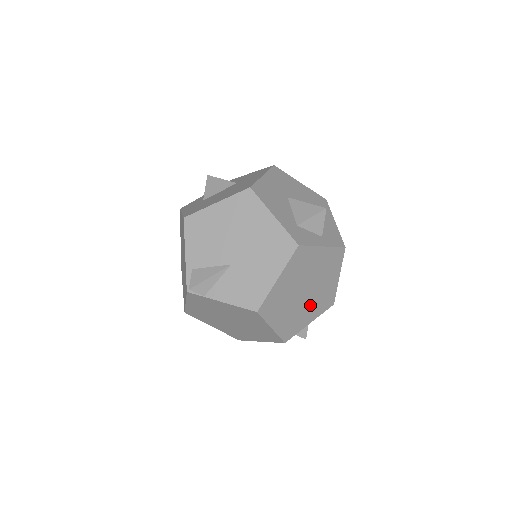
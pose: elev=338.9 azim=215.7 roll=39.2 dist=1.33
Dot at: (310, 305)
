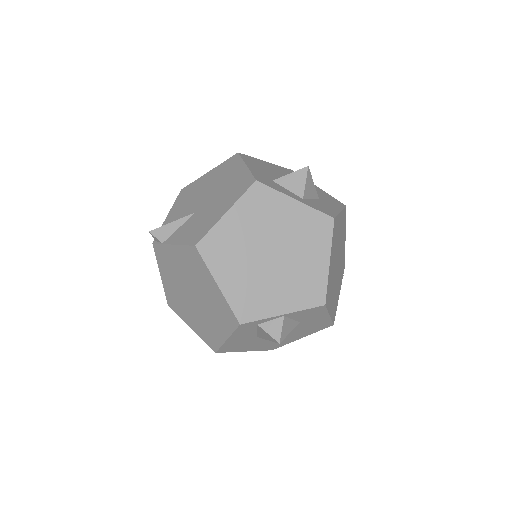
Dot at: (281, 282)
